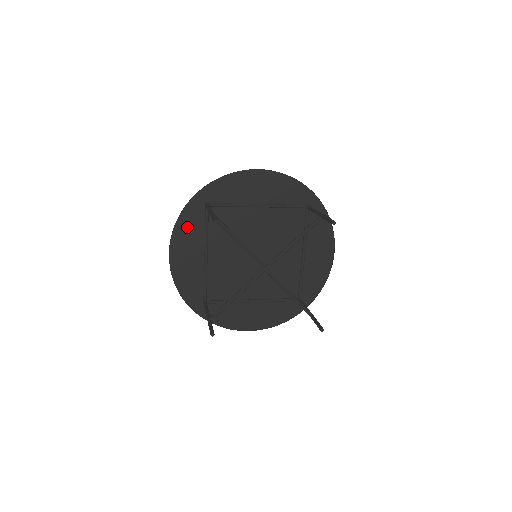
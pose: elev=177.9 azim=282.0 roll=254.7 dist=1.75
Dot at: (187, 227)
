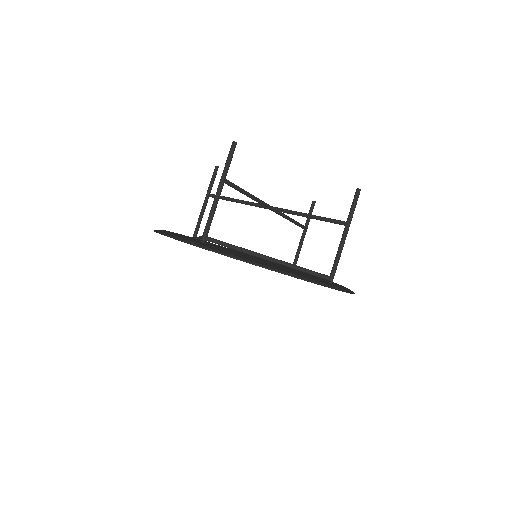
Dot at: occluded
